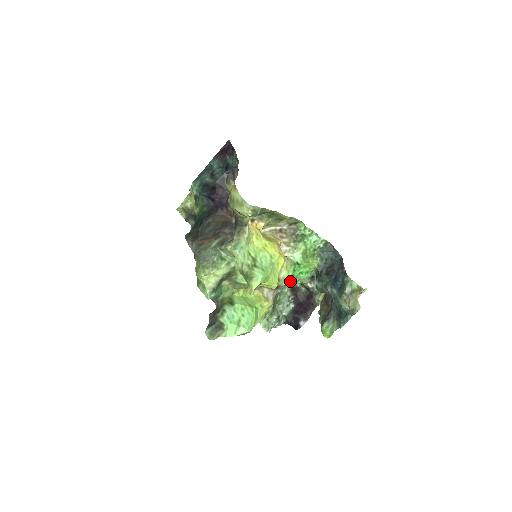
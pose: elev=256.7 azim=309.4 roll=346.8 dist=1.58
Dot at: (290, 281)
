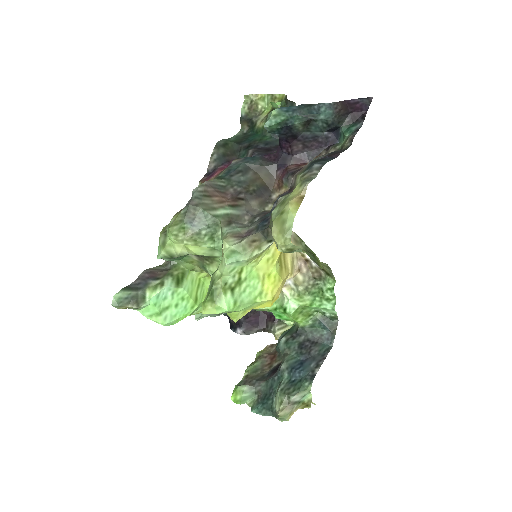
Dot at: (262, 310)
